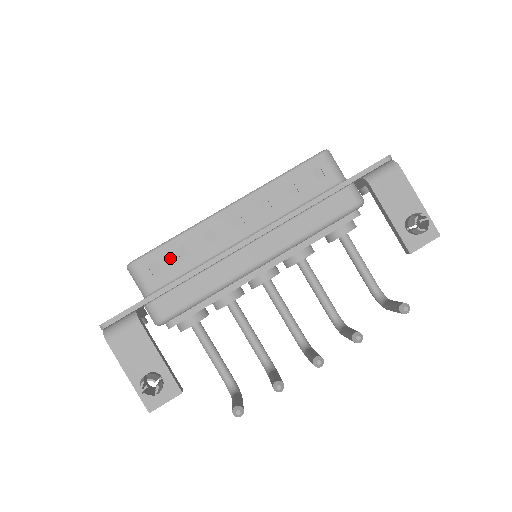
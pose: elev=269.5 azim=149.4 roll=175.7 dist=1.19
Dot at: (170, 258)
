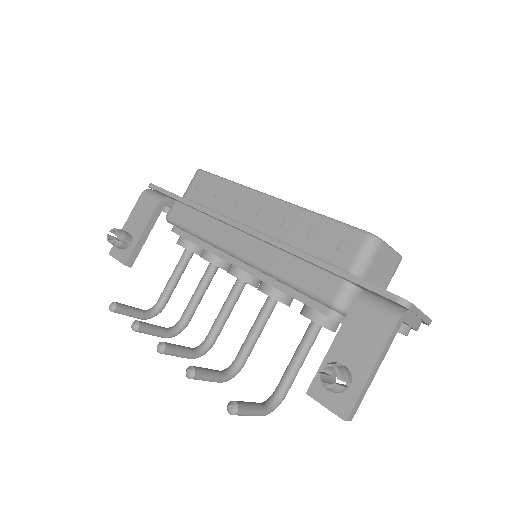
Dot at: (212, 189)
